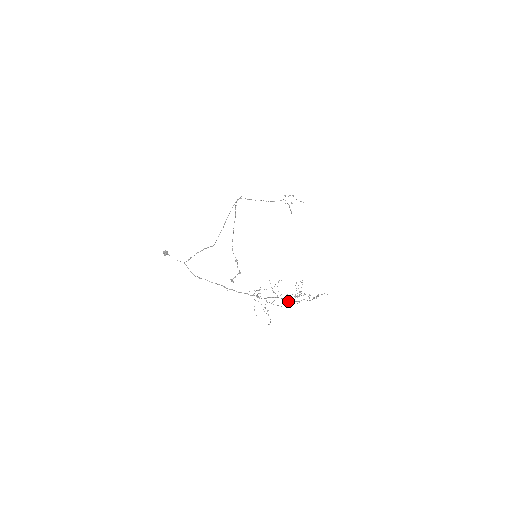
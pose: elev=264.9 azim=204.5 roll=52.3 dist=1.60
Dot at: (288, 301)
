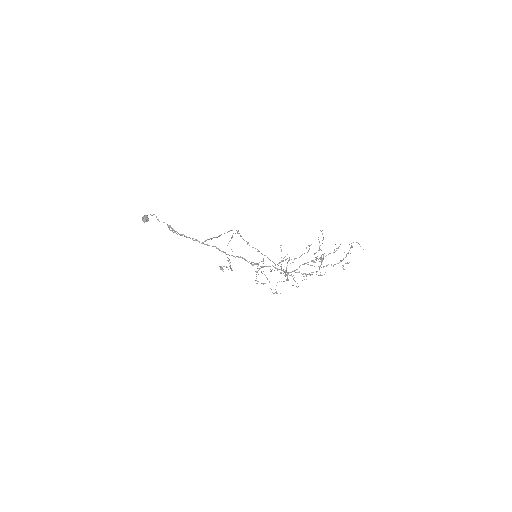
Dot at: (311, 244)
